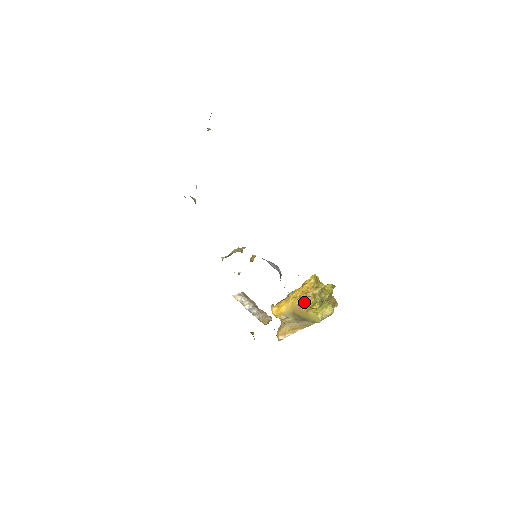
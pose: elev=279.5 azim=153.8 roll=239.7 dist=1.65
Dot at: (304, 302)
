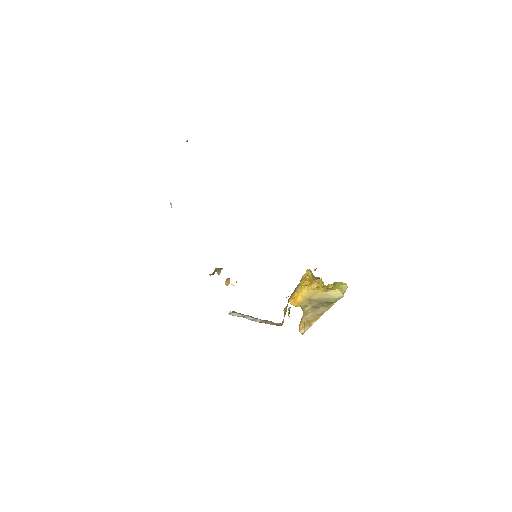
Dot at: (318, 286)
